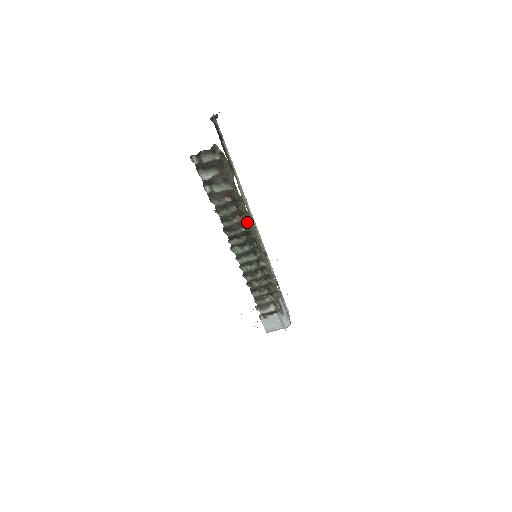
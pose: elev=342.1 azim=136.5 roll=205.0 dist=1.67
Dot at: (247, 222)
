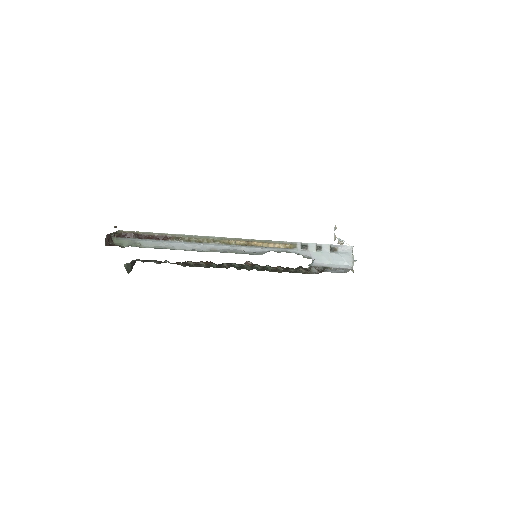
Dot at: (210, 261)
